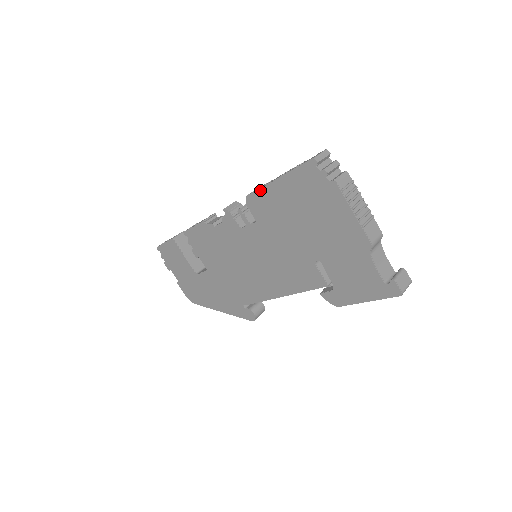
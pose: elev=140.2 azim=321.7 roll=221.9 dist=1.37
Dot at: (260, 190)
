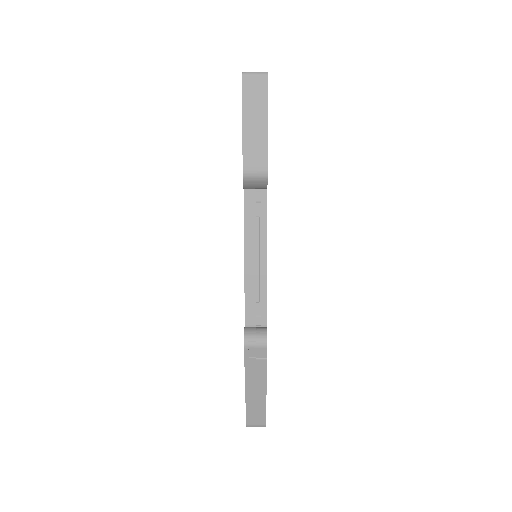
Dot at: occluded
